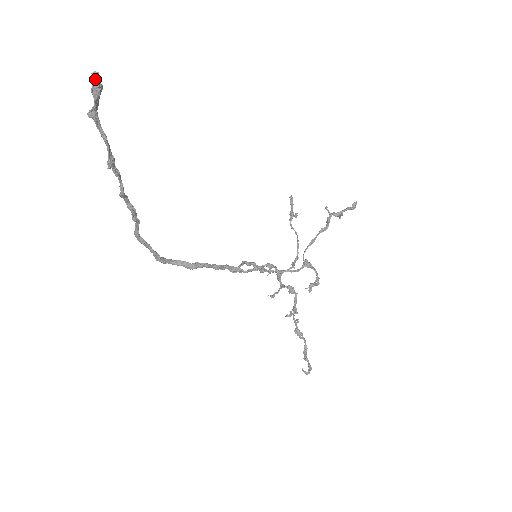
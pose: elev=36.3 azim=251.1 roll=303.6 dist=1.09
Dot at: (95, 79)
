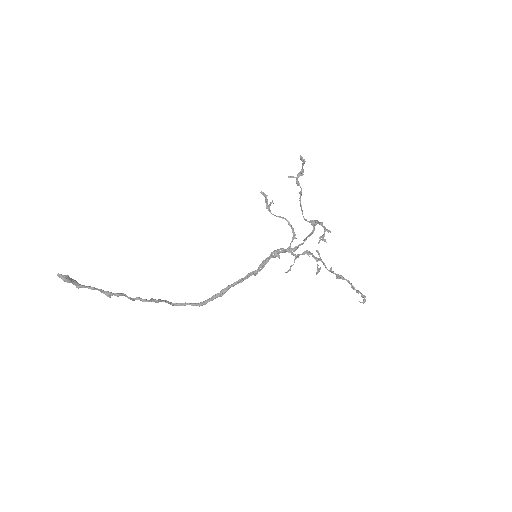
Dot at: (60, 277)
